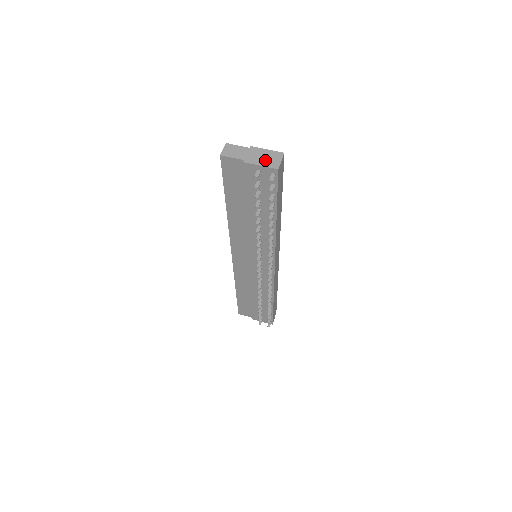
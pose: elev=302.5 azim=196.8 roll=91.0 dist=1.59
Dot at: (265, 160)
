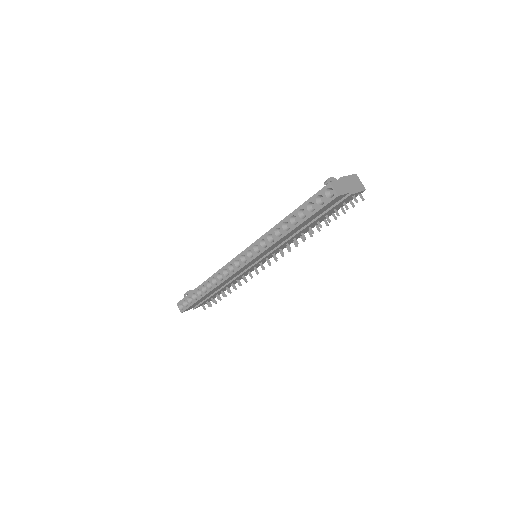
Dot at: (356, 186)
